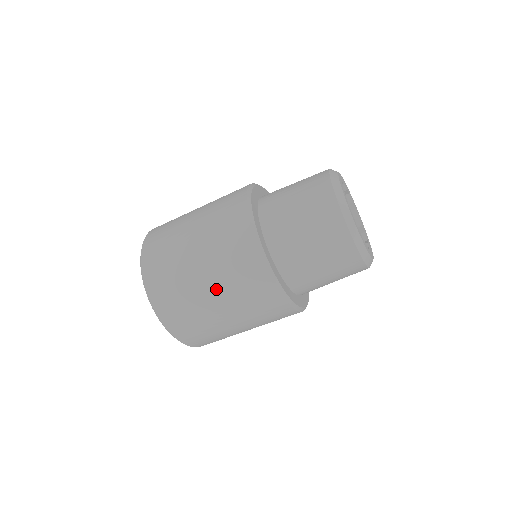
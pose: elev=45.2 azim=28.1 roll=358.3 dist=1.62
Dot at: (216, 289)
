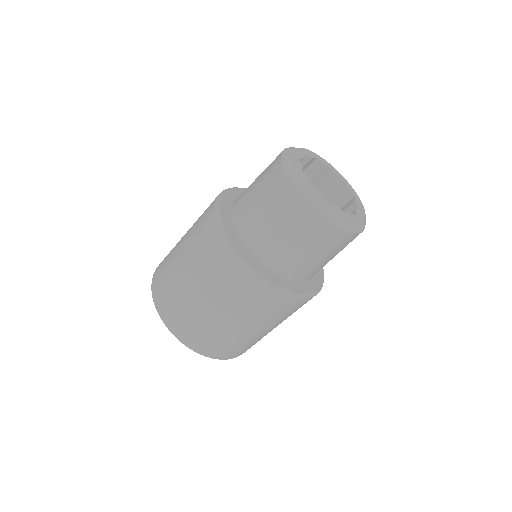
Dot at: (229, 315)
